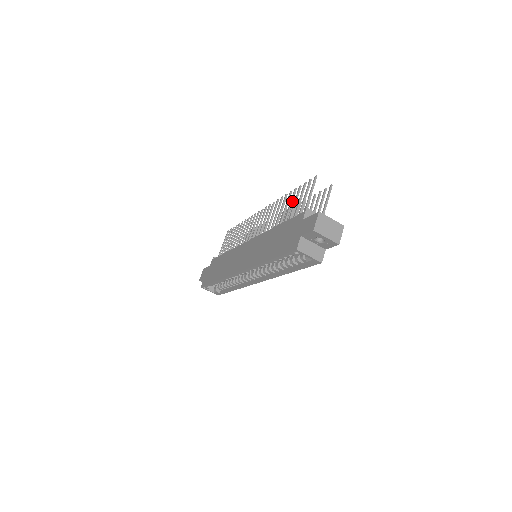
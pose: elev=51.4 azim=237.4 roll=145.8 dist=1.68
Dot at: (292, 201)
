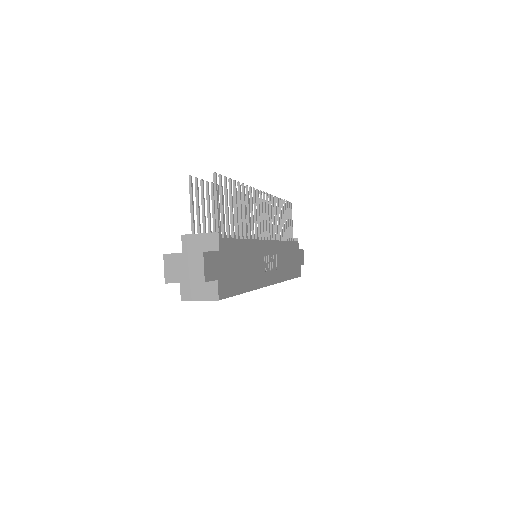
Dot at: (213, 203)
